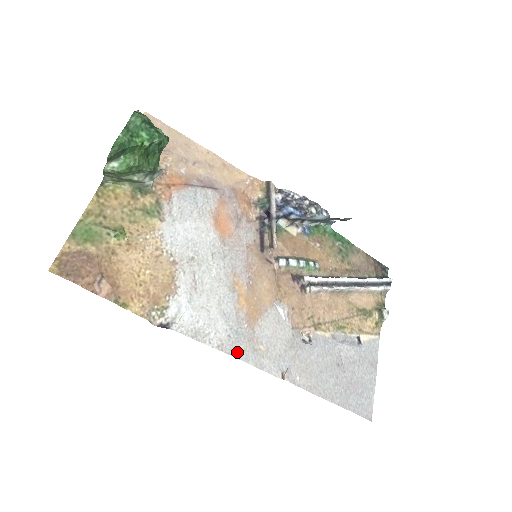
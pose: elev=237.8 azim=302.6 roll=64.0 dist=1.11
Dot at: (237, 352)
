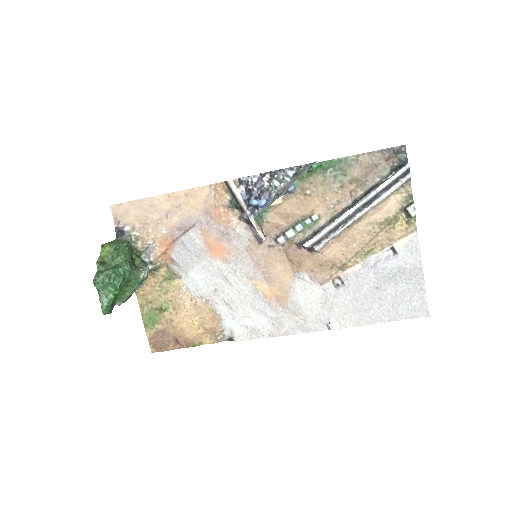
Dot at: (284, 331)
